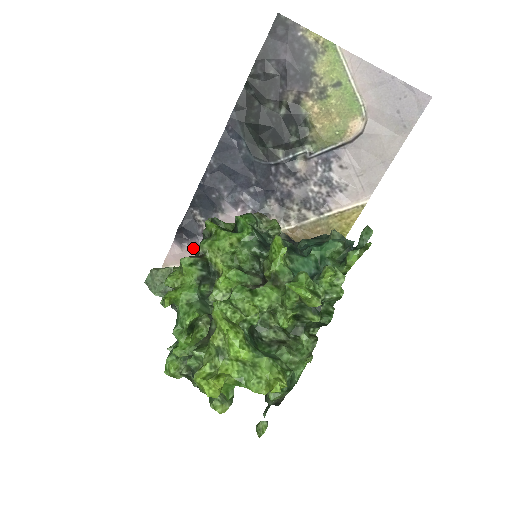
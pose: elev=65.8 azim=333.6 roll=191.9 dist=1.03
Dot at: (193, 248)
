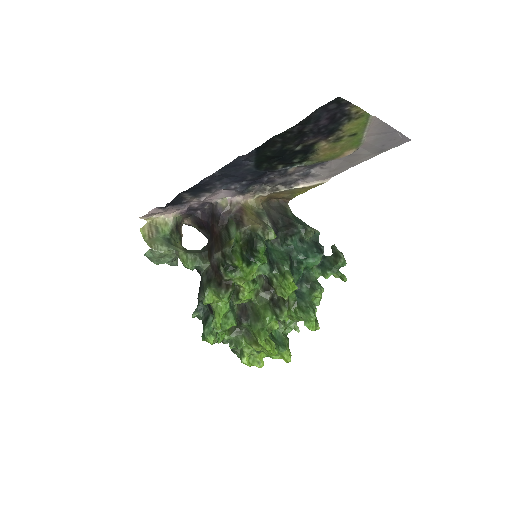
Dot at: (174, 209)
